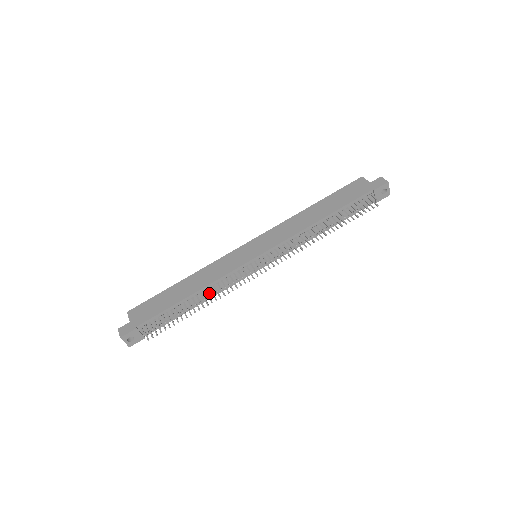
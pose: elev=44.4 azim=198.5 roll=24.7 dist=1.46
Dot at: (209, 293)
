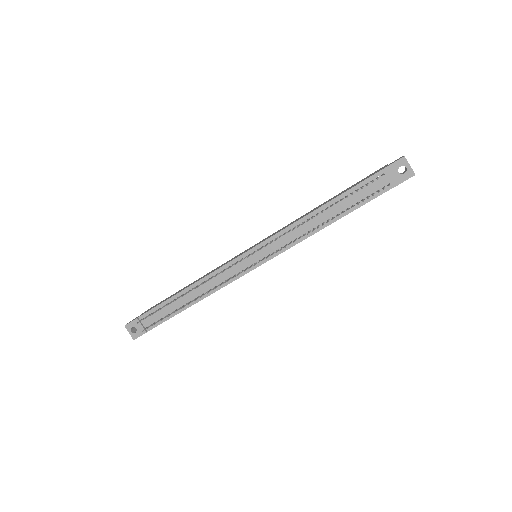
Dot at: (203, 291)
